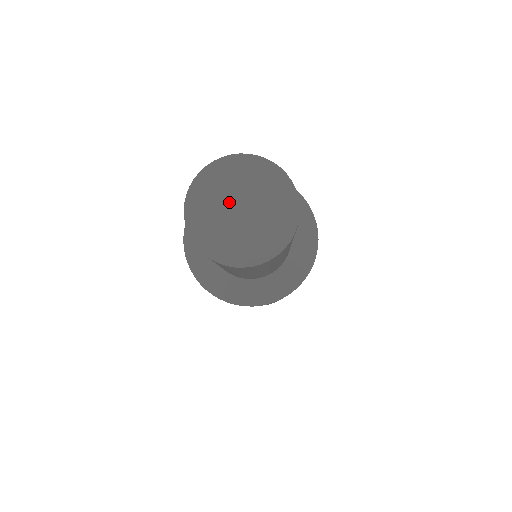
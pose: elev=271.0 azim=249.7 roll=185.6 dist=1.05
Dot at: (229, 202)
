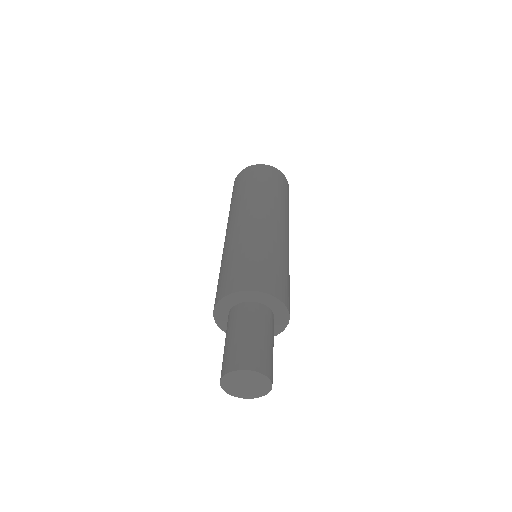
Dot at: (240, 383)
